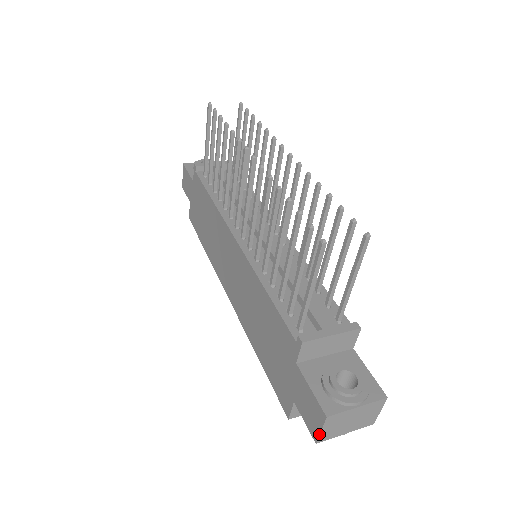
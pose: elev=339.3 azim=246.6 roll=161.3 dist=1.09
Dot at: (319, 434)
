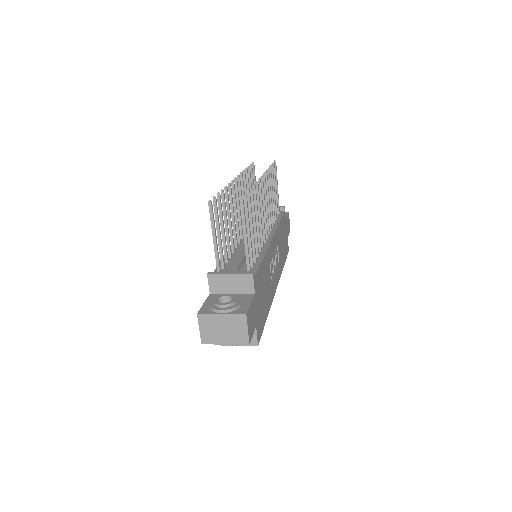
Dot at: (200, 333)
